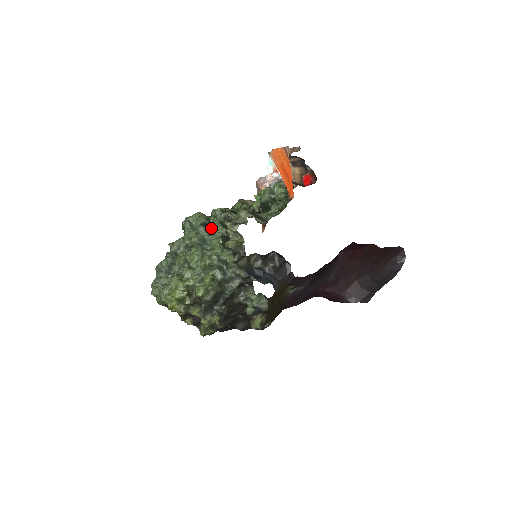
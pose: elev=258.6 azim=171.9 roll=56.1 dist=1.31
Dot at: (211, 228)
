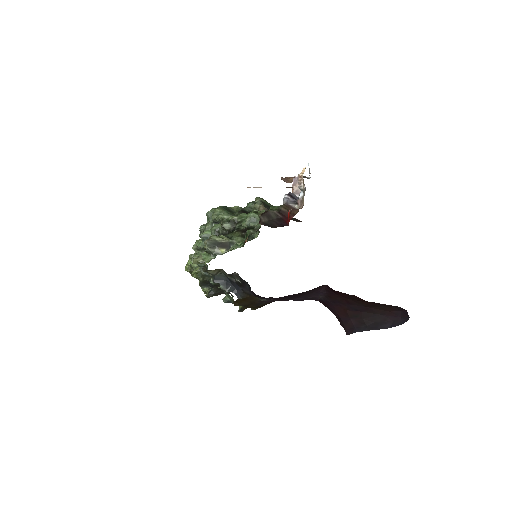
Dot at: occluded
